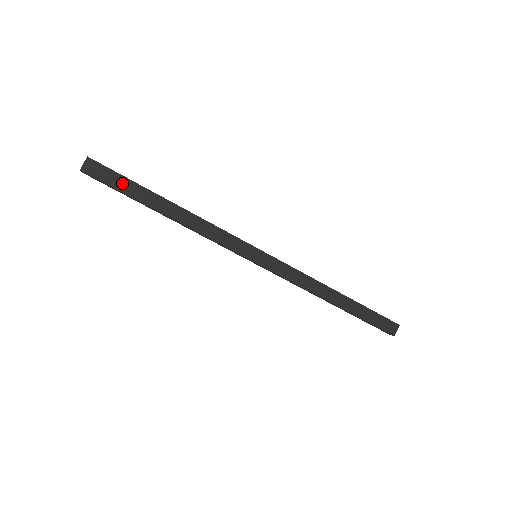
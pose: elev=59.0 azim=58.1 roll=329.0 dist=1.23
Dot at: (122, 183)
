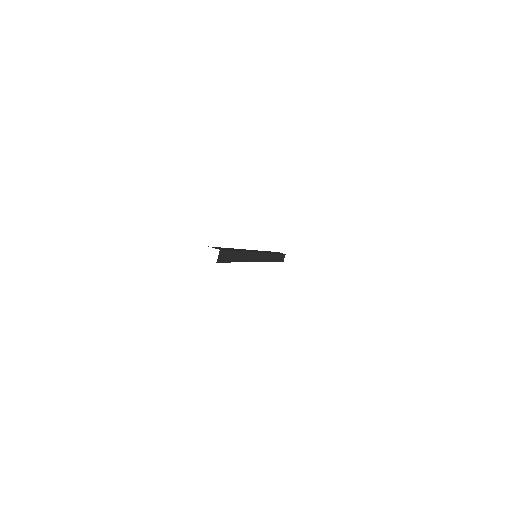
Dot at: (229, 256)
